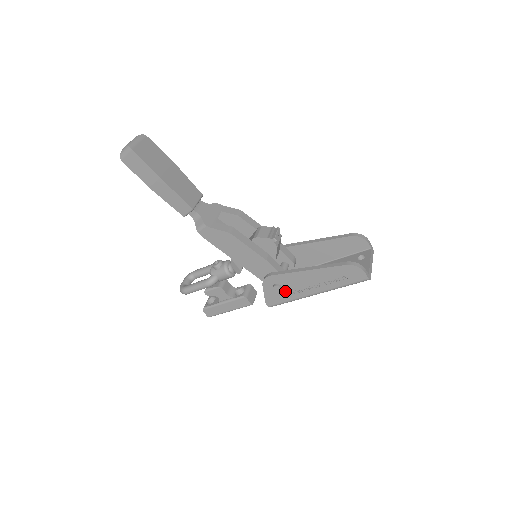
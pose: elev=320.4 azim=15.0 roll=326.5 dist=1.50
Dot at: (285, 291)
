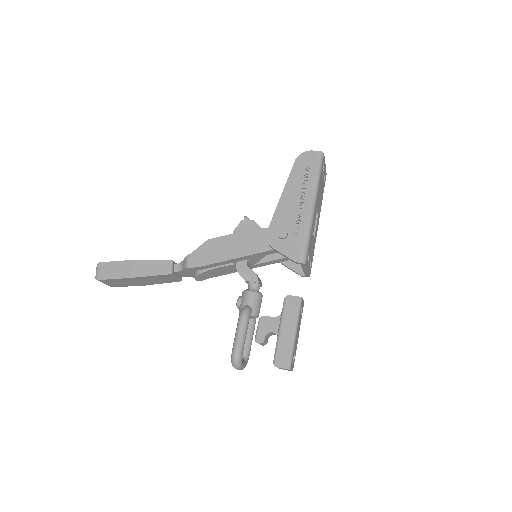
Dot at: (292, 231)
